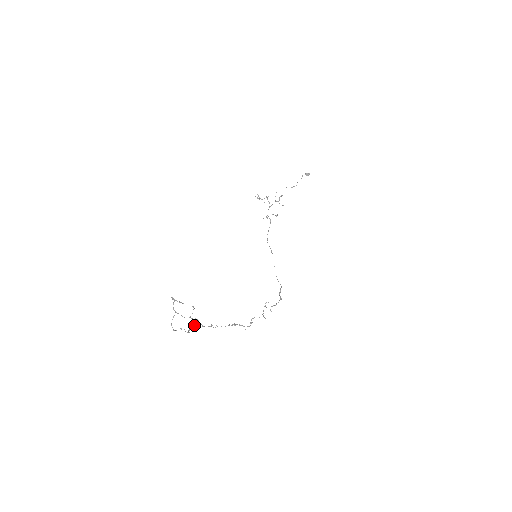
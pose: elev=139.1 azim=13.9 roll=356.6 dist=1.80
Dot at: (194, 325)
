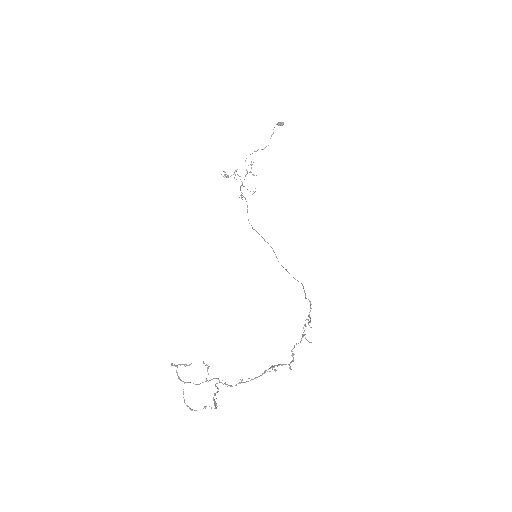
Dot at: (217, 391)
